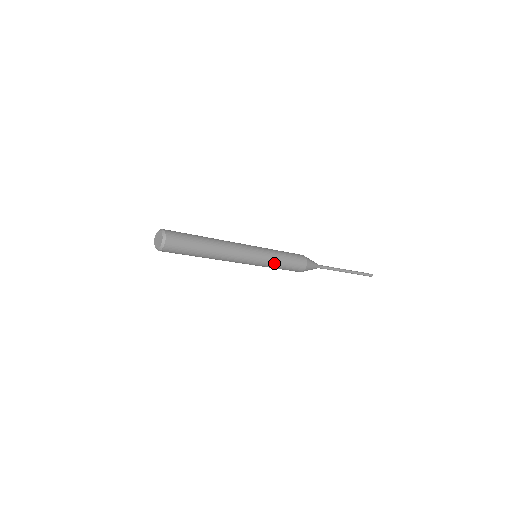
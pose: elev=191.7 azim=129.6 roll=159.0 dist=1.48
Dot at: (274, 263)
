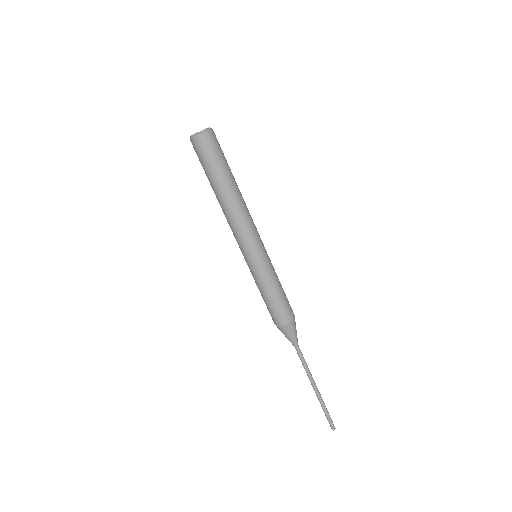
Dot at: (274, 272)
